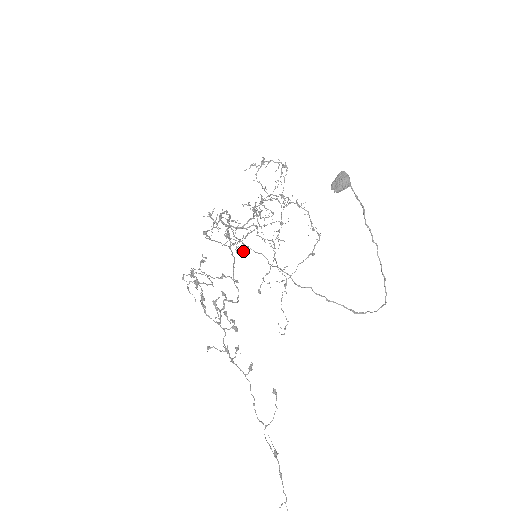
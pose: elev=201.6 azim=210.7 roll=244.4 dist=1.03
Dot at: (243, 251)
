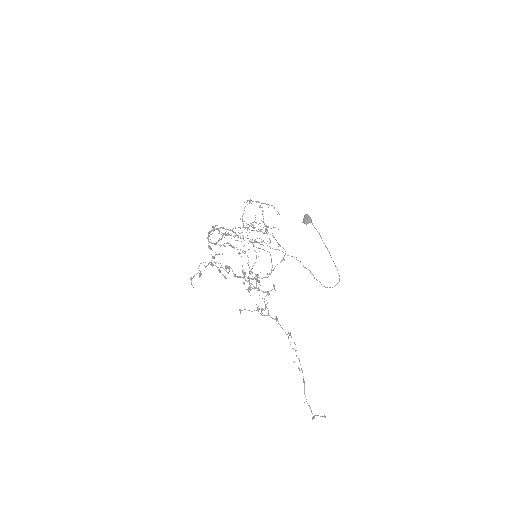
Dot at: occluded
